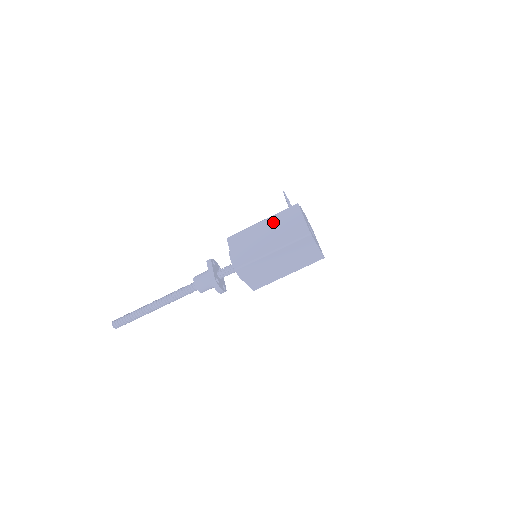
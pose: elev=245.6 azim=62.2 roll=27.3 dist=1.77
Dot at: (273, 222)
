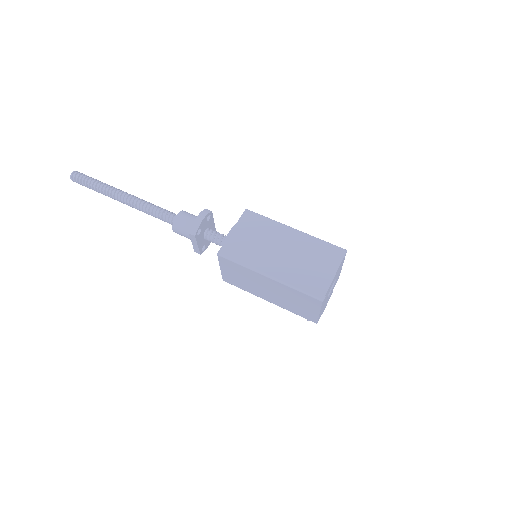
Dot at: occluded
